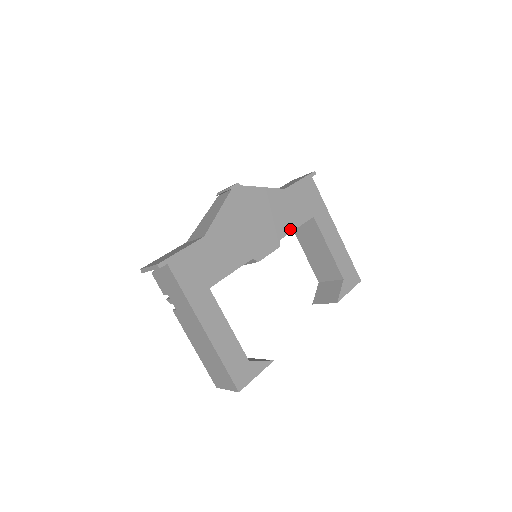
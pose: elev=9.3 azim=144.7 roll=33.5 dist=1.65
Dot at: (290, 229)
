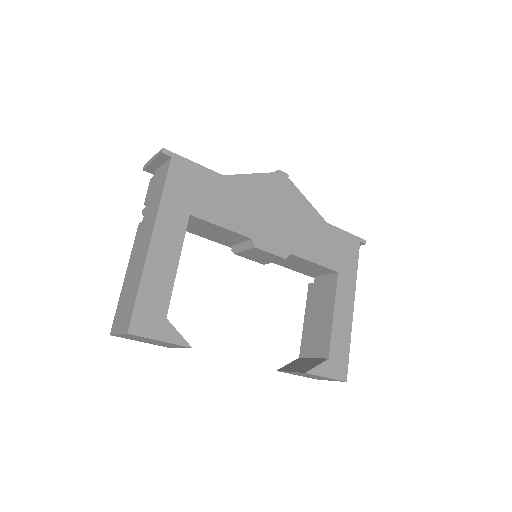
Dot at: (307, 256)
